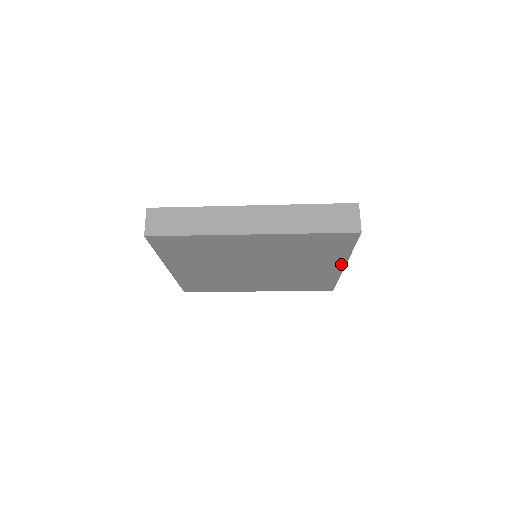
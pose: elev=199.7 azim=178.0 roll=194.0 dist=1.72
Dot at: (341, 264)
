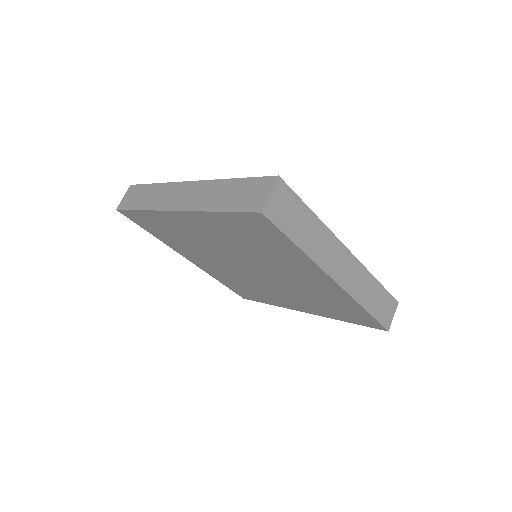
Dot at: (309, 312)
